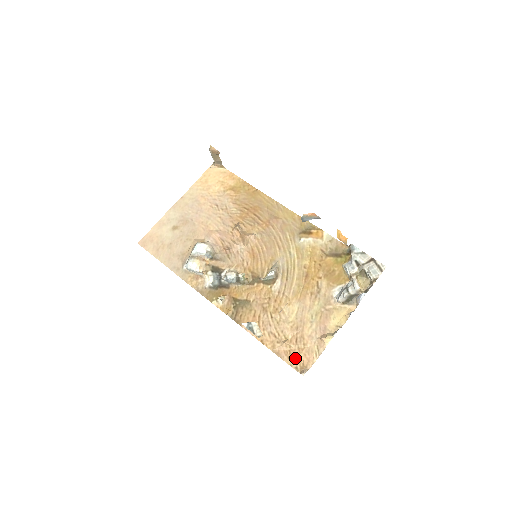
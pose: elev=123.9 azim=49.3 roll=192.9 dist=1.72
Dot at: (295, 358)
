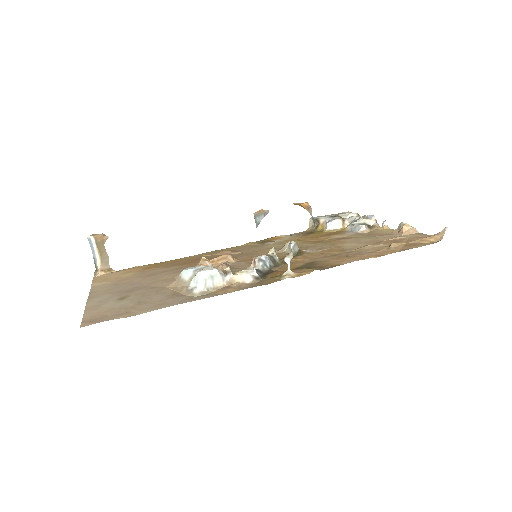
Dot at: (418, 243)
